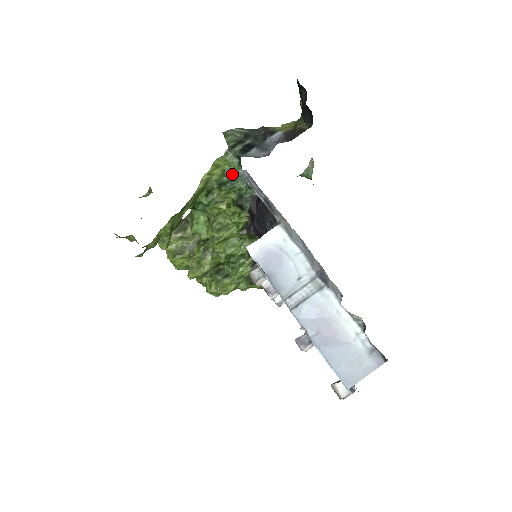
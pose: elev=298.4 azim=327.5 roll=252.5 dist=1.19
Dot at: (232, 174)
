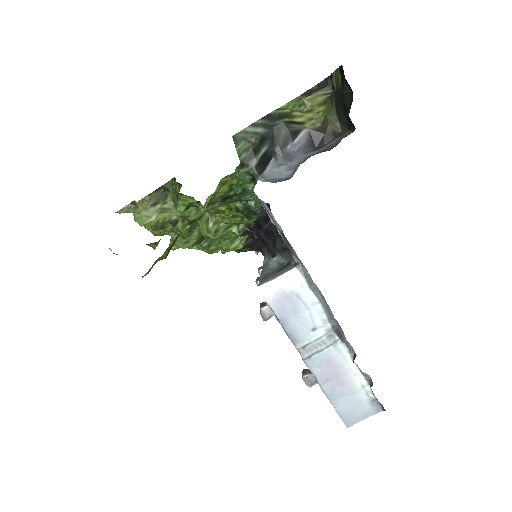
Dot at: (241, 188)
